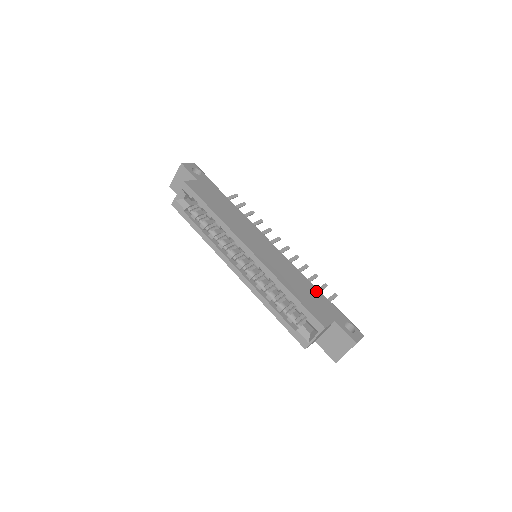
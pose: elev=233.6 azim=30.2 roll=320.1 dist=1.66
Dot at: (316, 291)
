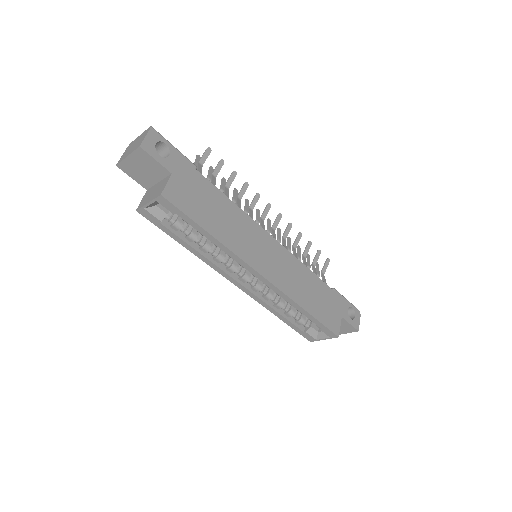
Dot at: (322, 285)
